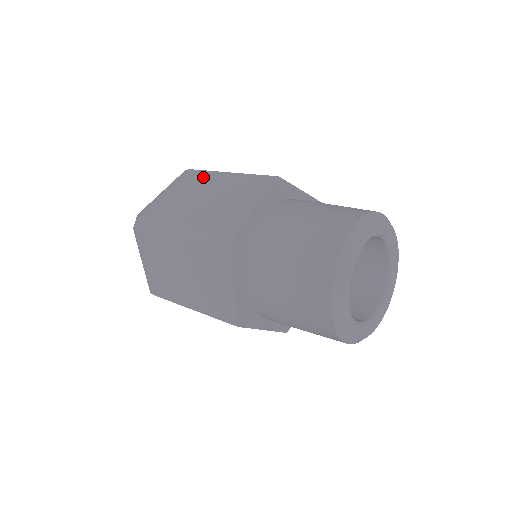
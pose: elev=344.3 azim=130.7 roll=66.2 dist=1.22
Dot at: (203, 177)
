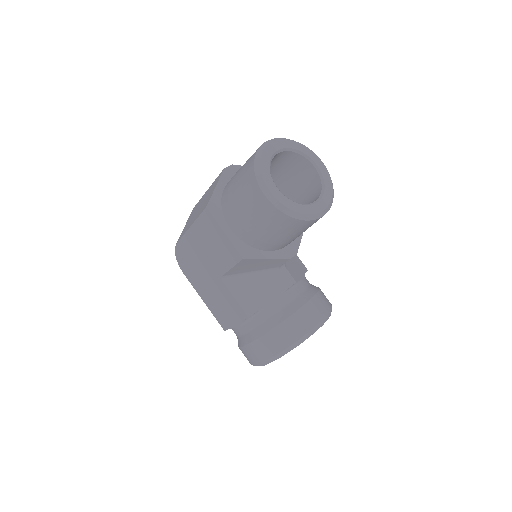
Dot at: occluded
